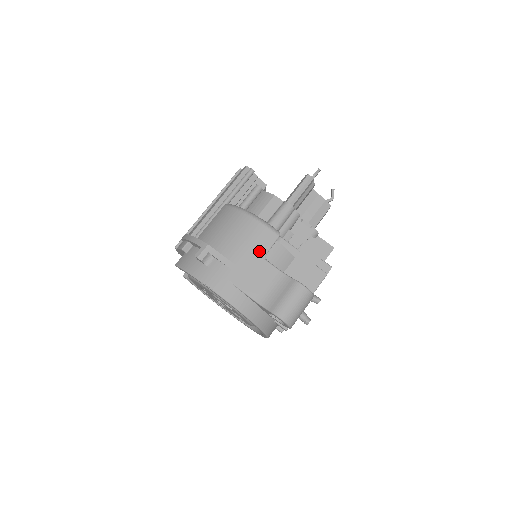
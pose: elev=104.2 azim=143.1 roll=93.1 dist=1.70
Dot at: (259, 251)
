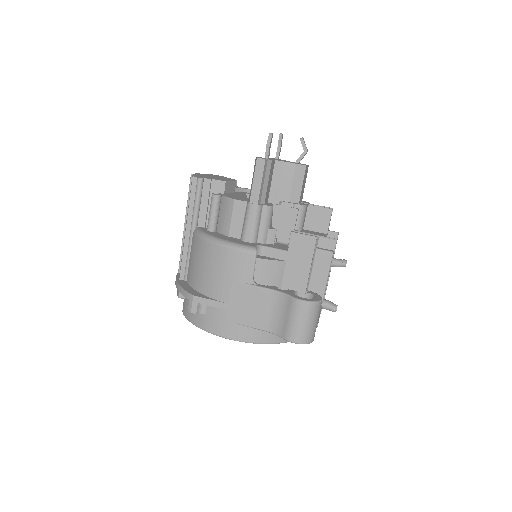
Dot at: (244, 280)
